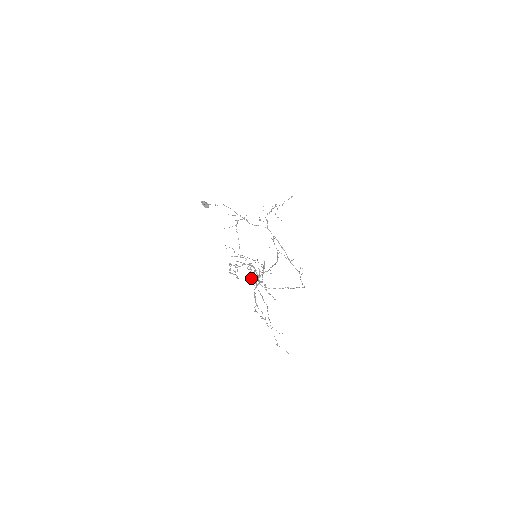
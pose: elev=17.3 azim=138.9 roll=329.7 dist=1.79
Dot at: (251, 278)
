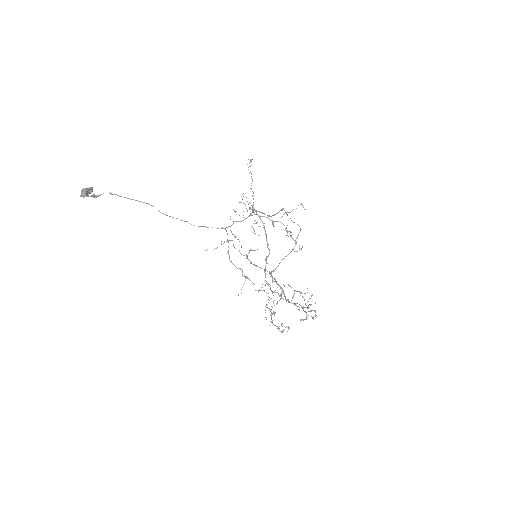
Dot at: (301, 320)
